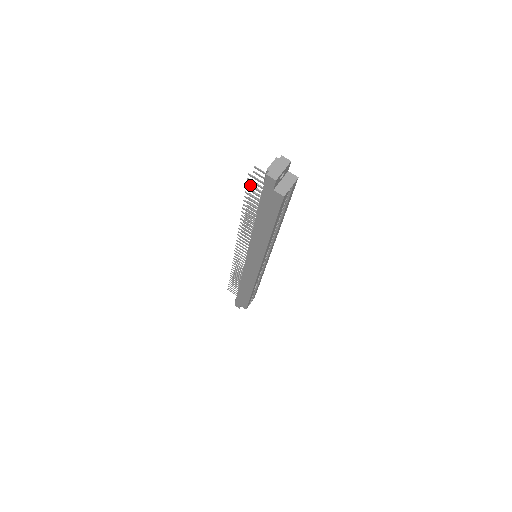
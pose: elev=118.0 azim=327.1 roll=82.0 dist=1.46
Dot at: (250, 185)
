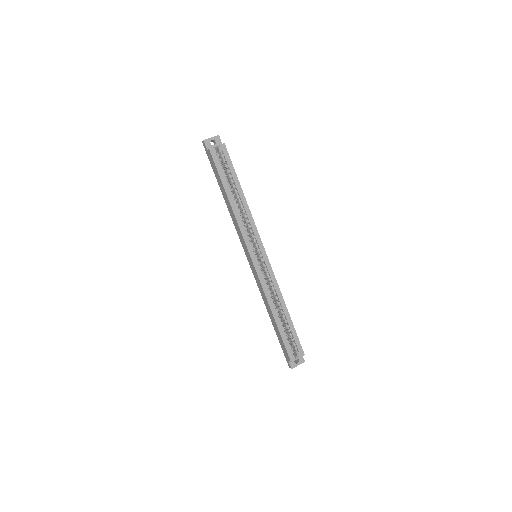
Dot at: occluded
